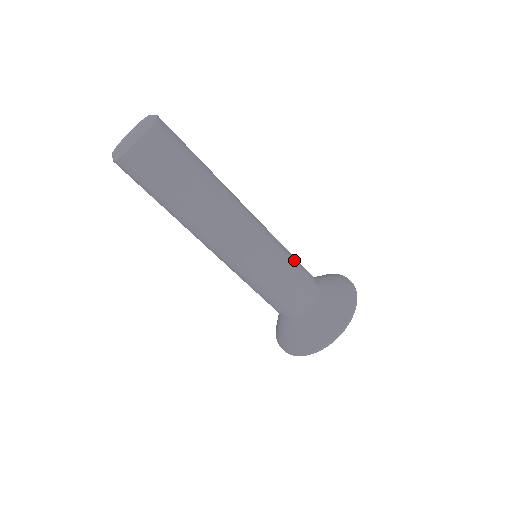
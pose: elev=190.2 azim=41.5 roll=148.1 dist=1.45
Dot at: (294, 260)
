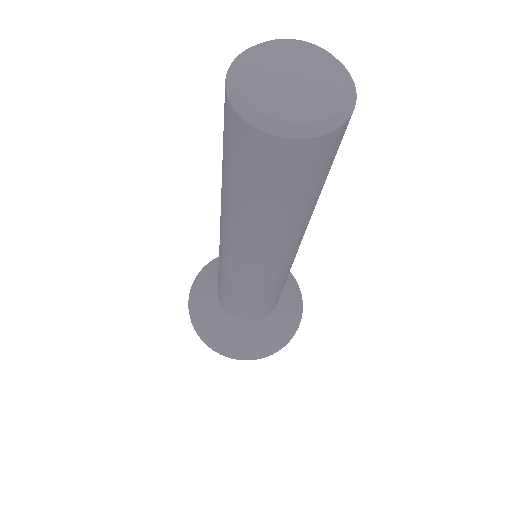
Dot at: occluded
